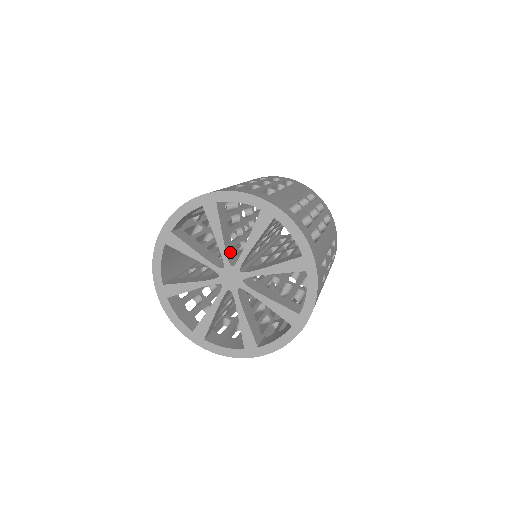
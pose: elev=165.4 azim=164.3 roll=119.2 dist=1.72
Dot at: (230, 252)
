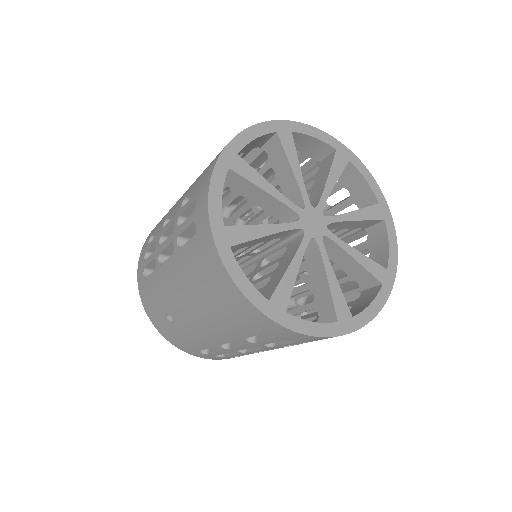
Dot at: occluded
